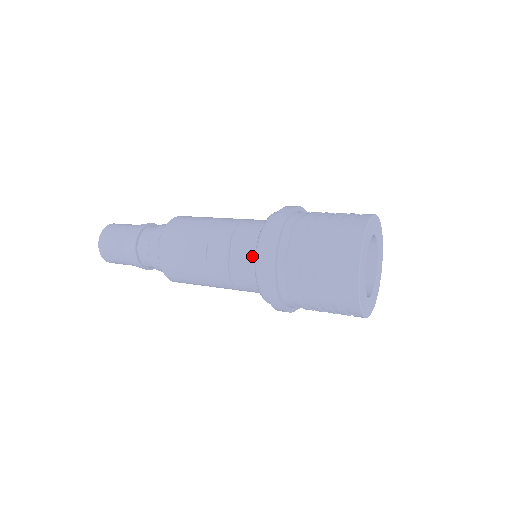
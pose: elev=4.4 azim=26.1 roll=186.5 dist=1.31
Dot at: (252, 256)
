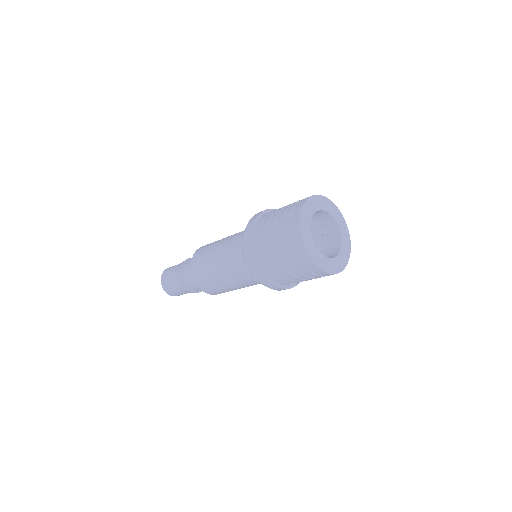
Dot at: occluded
